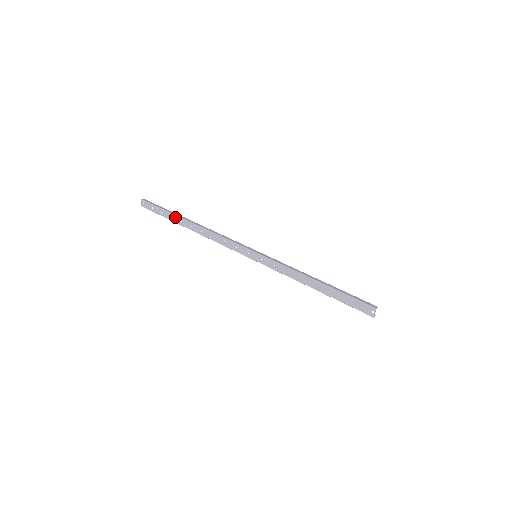
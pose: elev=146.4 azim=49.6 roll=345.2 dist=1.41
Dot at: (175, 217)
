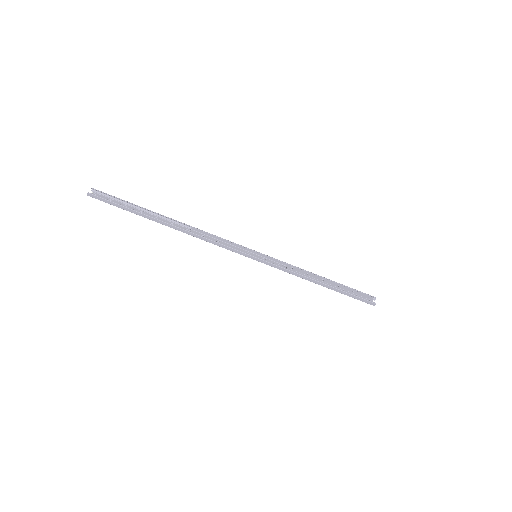
Dot at: (146, 217)
